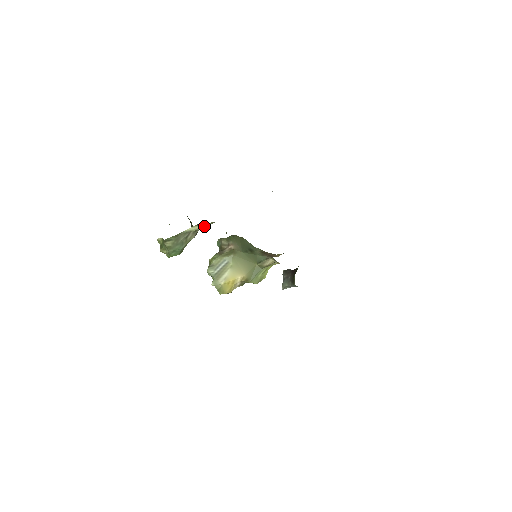
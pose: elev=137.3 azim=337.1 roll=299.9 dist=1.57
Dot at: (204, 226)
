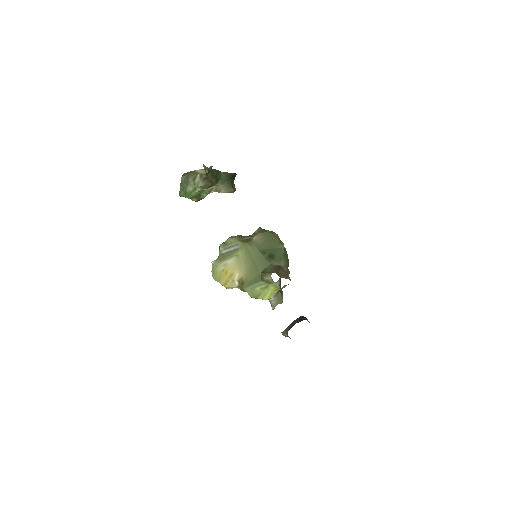
Dot at: (206, 172)
